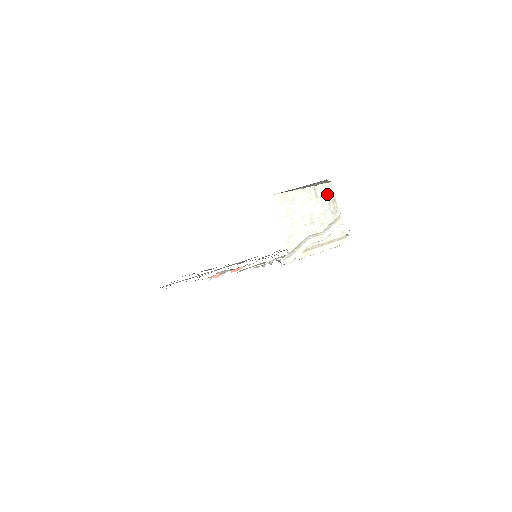
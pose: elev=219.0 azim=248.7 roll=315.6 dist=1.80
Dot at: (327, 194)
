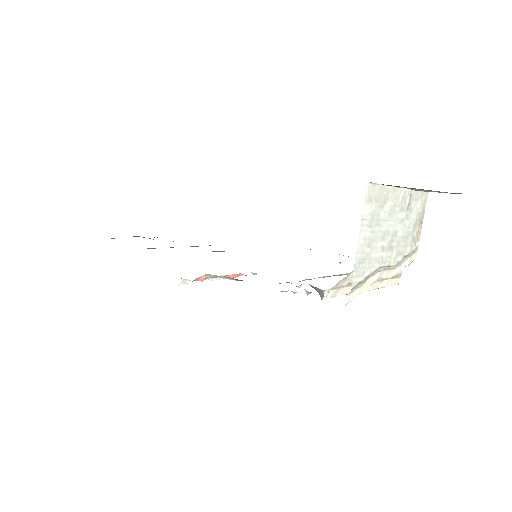
Dot at: (419, 208)
